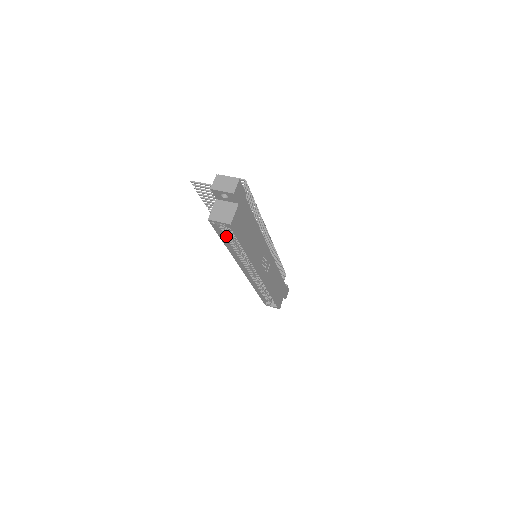
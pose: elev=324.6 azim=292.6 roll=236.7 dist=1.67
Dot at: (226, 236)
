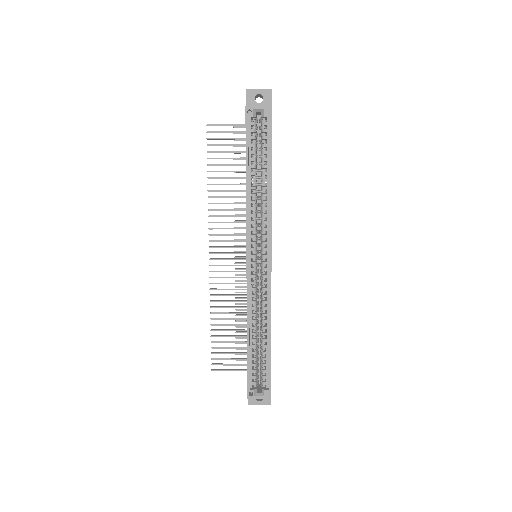
Dot at: (252, 151)
